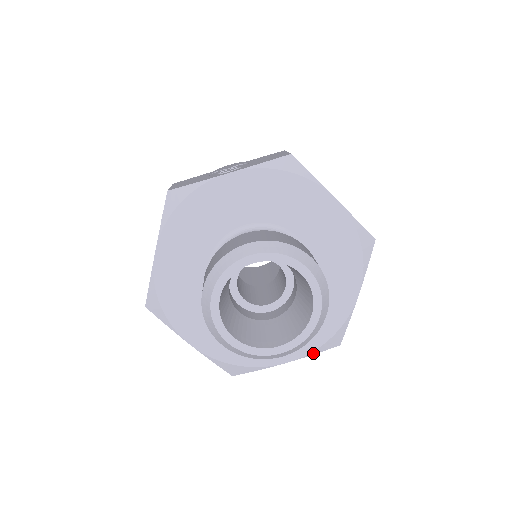
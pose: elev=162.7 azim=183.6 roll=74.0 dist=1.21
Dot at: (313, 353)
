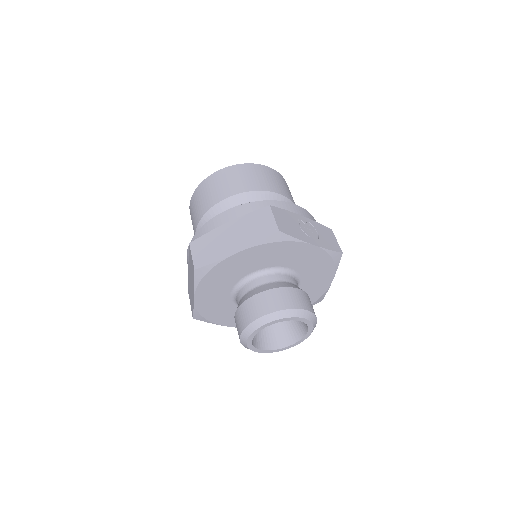
Dot at: occluded
